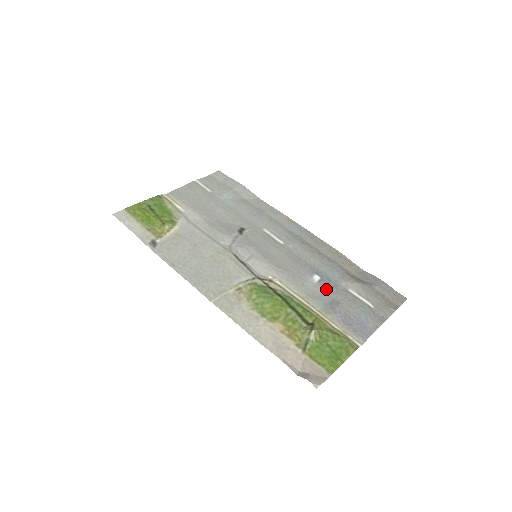
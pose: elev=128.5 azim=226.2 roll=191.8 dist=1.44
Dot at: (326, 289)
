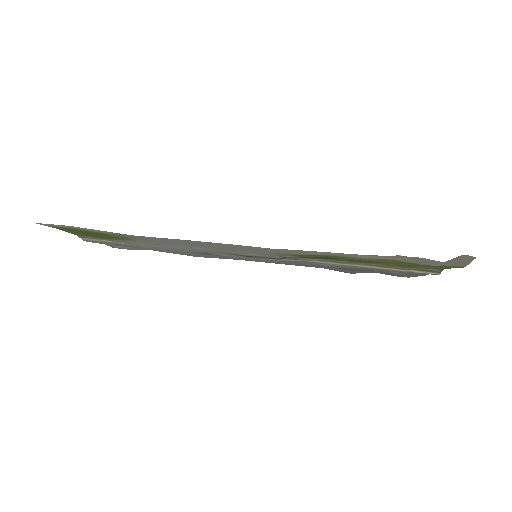
Dot at: (350, 267)
